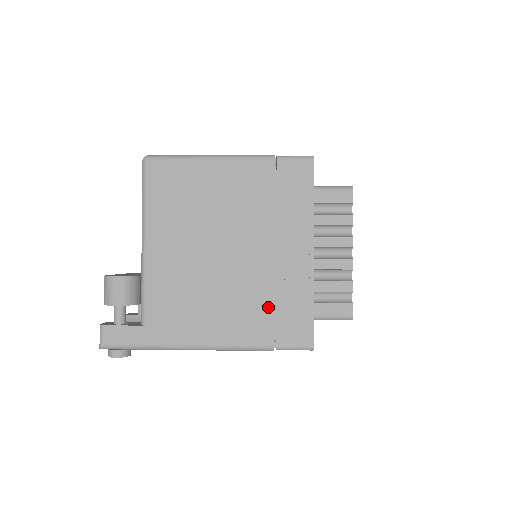
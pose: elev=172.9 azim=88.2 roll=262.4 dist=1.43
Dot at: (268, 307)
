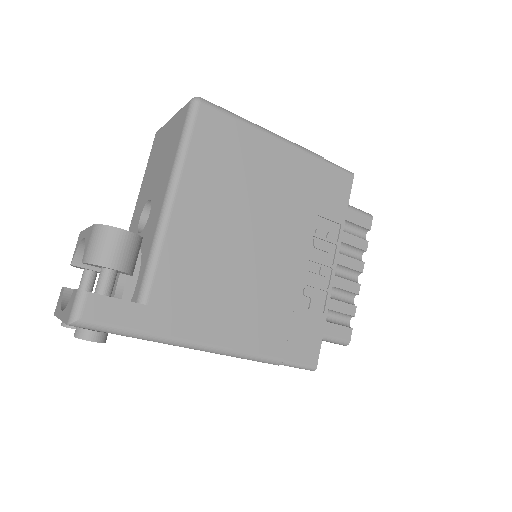
Dot at: (287, 314)
